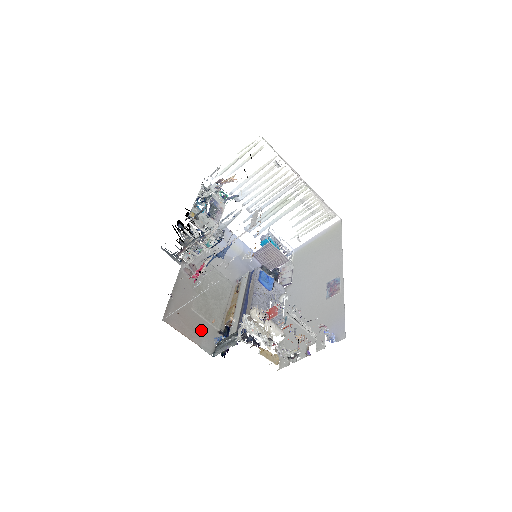
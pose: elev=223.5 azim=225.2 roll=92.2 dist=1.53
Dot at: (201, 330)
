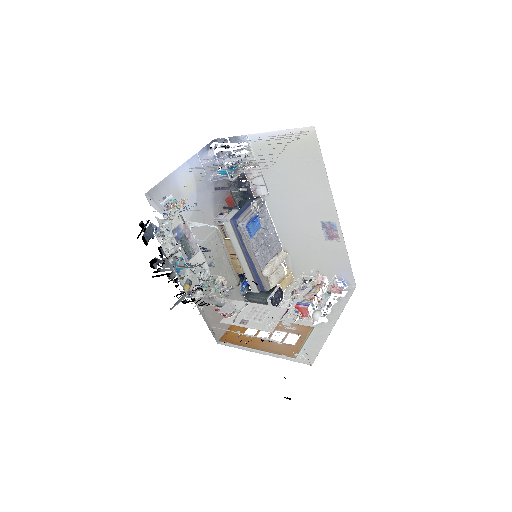
Dot at: occluded
